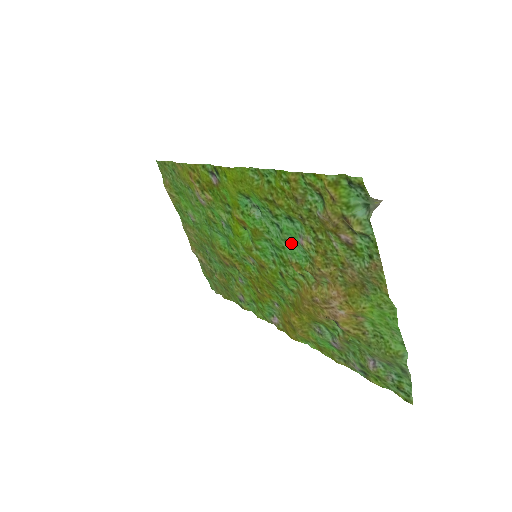
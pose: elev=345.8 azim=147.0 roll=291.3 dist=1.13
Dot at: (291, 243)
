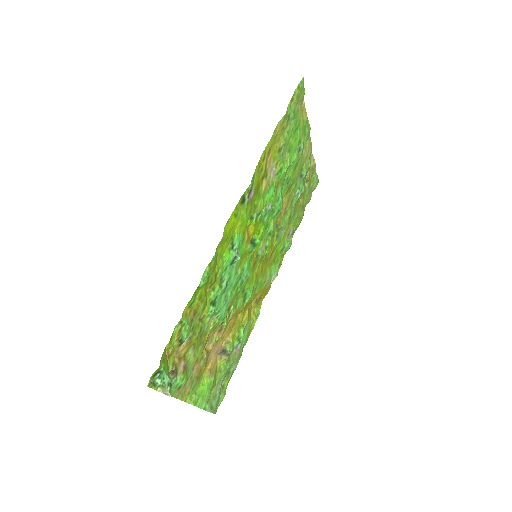
Dot at: (225, 302)
